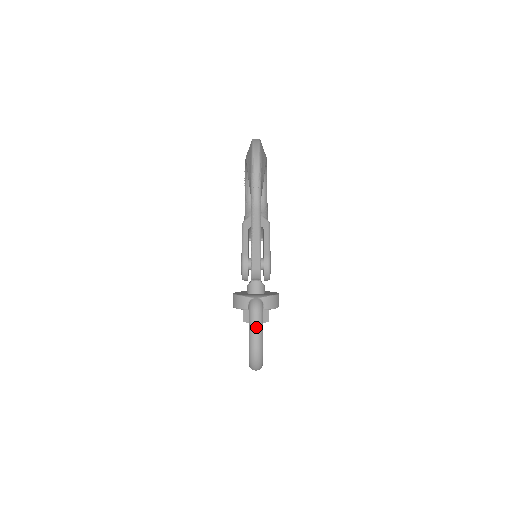
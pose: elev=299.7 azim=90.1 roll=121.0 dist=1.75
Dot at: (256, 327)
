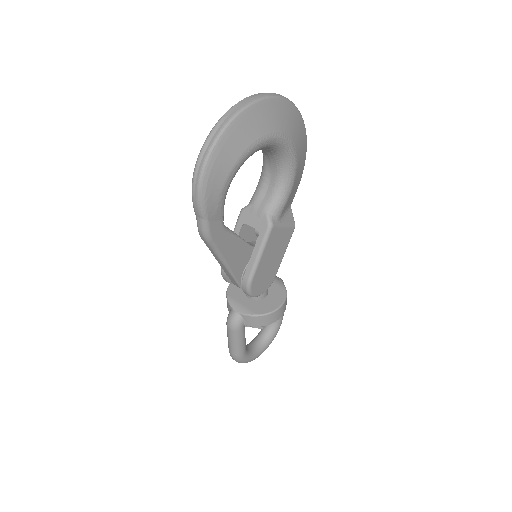
Dot at: (230, 340)
